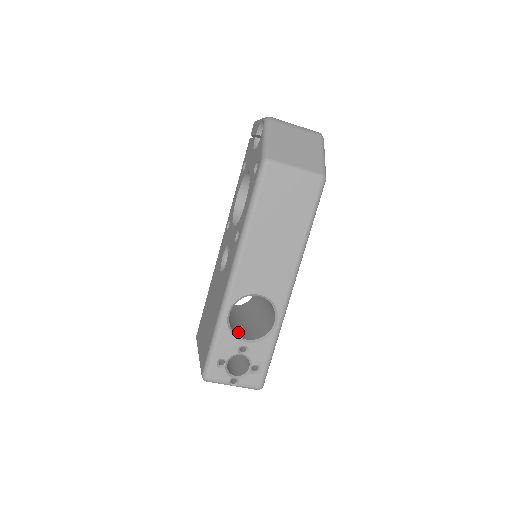
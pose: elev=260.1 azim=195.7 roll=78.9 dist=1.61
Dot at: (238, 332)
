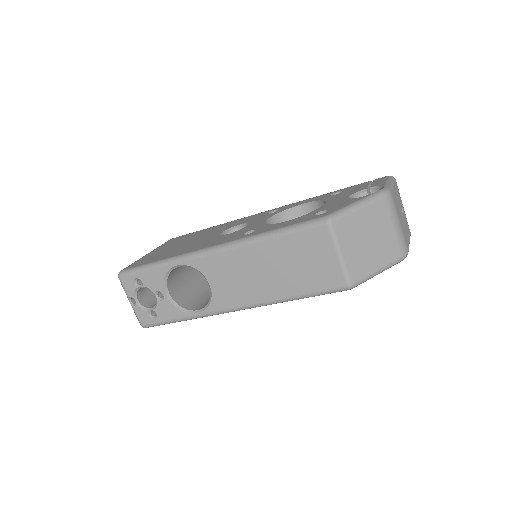
Dot at: (174, 281)
